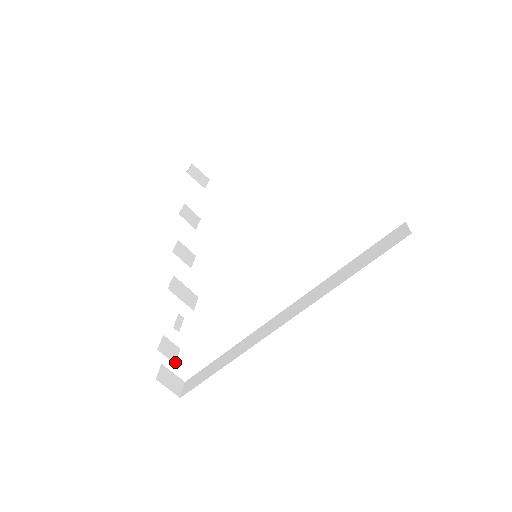
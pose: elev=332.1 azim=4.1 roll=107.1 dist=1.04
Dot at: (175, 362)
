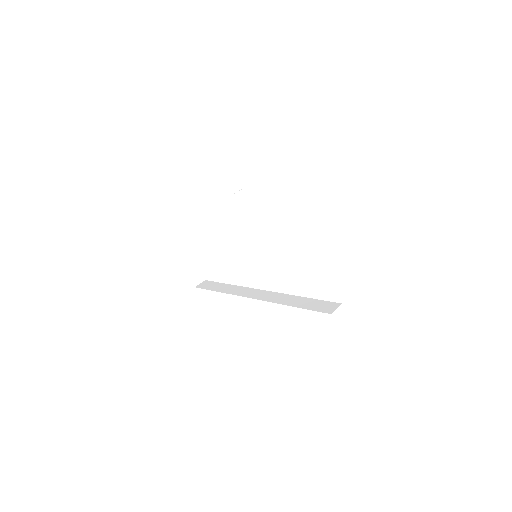
Dot at: occluded
